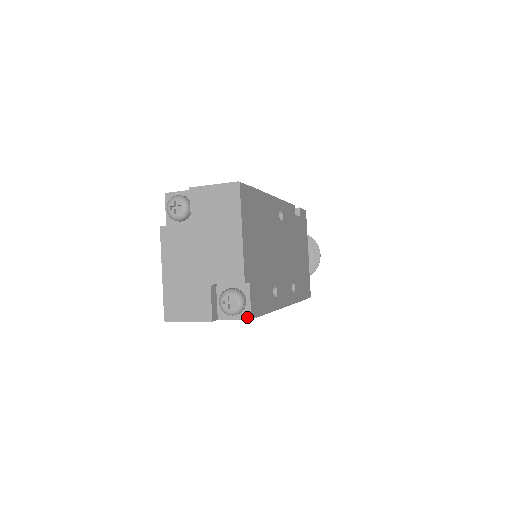
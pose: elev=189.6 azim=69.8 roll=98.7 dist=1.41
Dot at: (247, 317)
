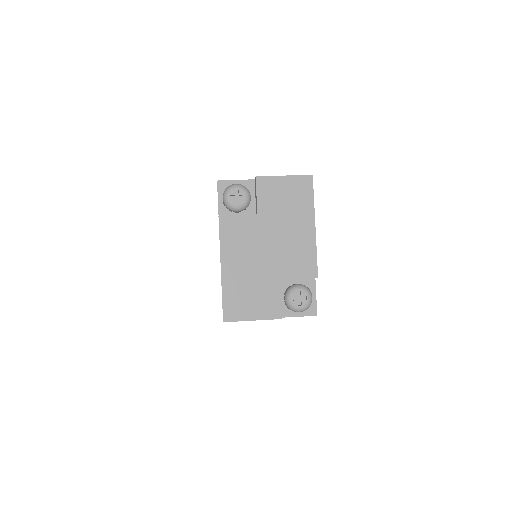
Dot at: (313, 313)
